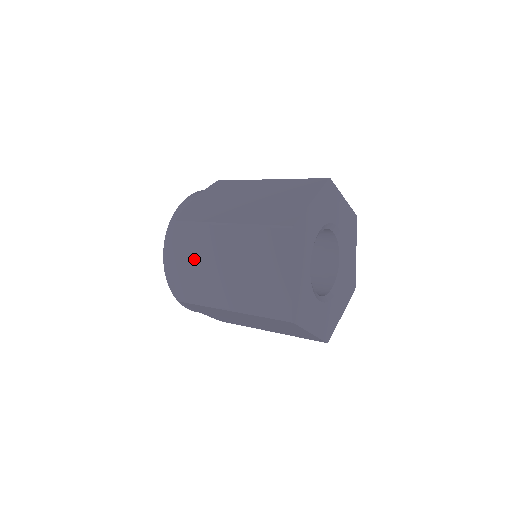
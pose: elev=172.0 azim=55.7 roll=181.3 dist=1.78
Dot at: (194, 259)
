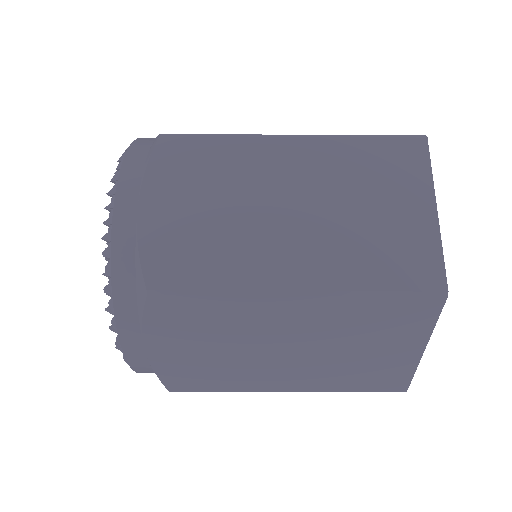
Dot at: (205, 199)
